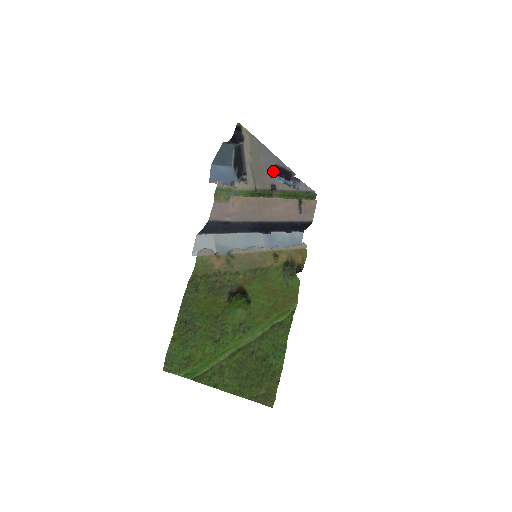
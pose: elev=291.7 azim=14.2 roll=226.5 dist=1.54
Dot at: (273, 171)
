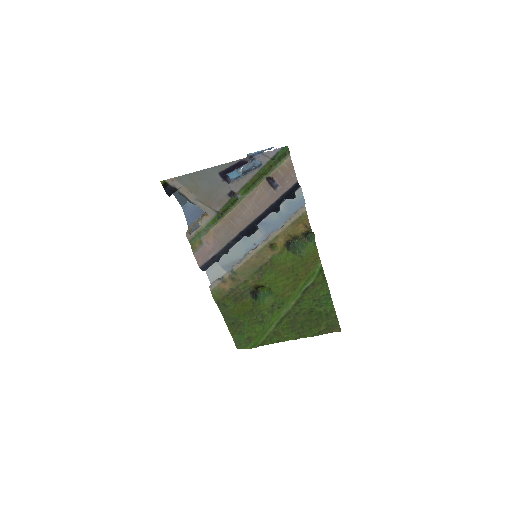
Dot at: (221, 182)
